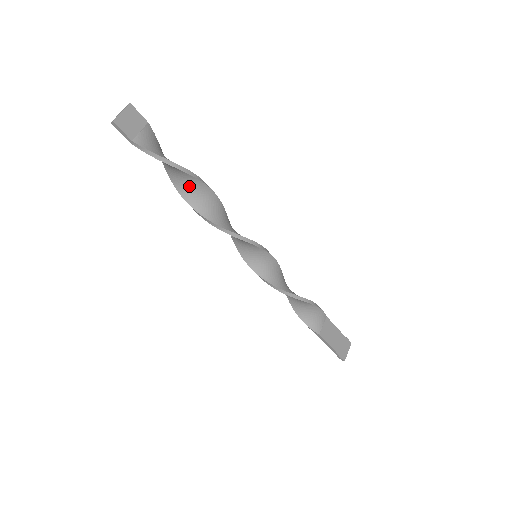
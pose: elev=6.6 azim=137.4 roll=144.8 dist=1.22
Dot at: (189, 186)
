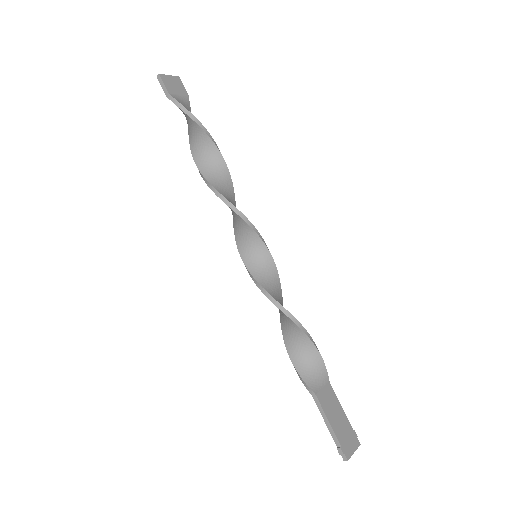
Dot at: (206, 155)
